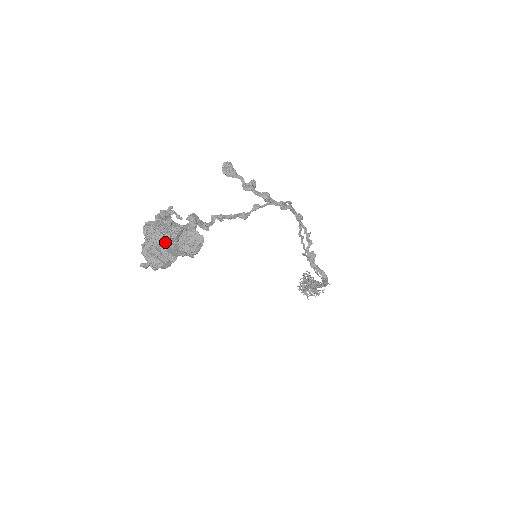
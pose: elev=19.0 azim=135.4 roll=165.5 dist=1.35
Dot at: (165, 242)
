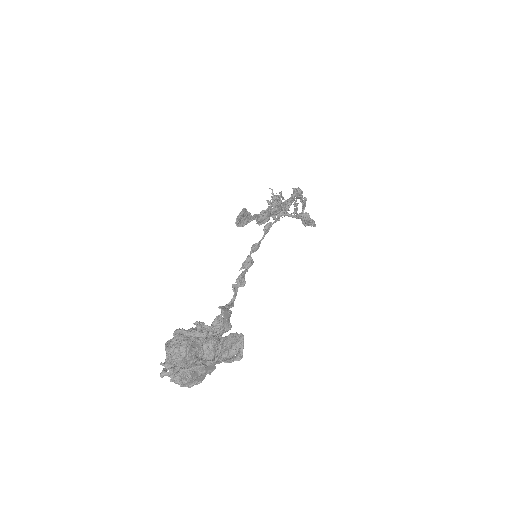
Dot at: (202, 367)
